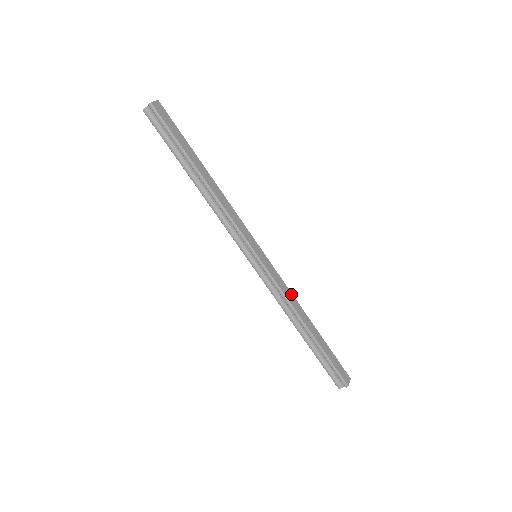
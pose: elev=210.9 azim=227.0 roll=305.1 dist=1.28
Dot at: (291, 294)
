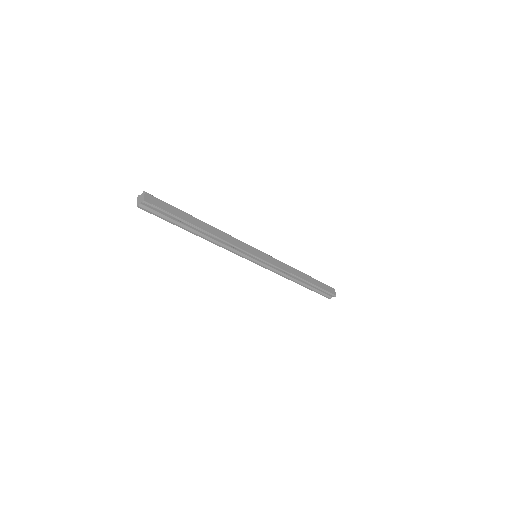
Dot at: (286, 265)
